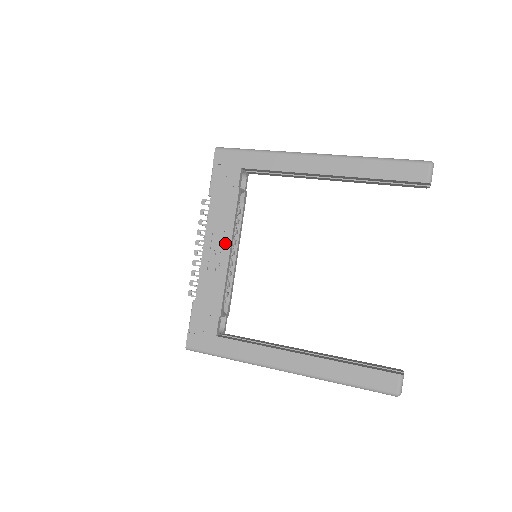
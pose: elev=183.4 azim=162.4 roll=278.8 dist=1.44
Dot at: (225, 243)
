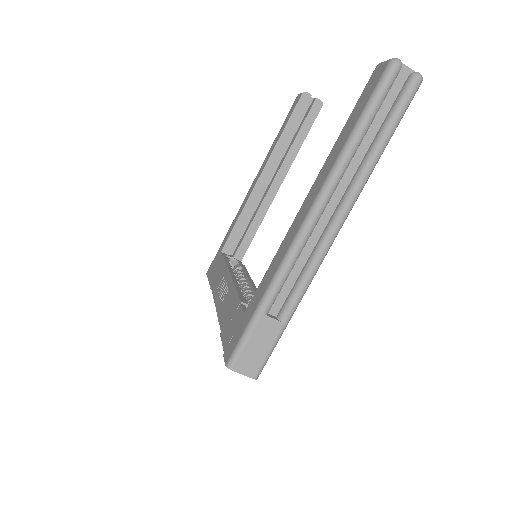
Dot at: (226, 278)
